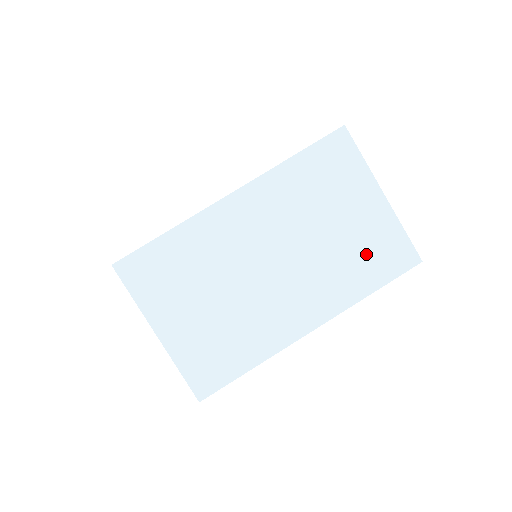
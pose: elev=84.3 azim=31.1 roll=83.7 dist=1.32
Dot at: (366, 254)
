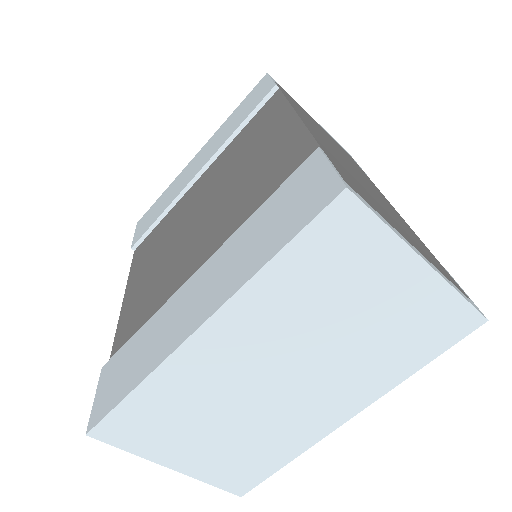
Dot at: (406, 336)
